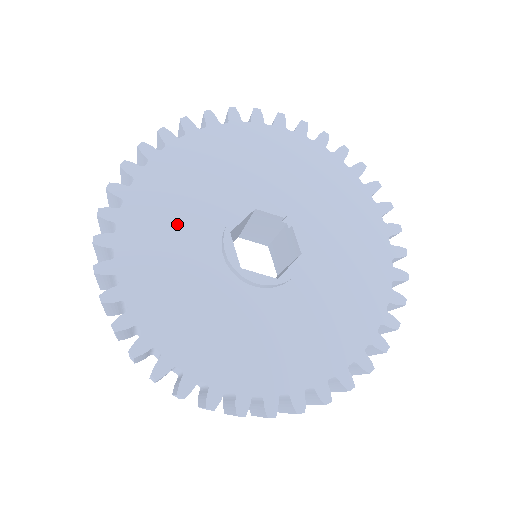
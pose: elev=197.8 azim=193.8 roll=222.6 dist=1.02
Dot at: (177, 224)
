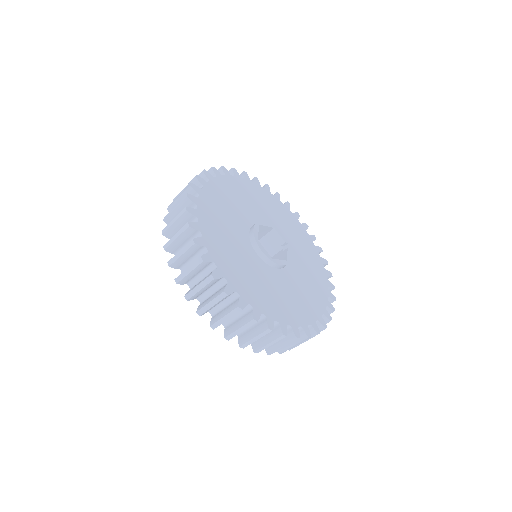
Dot at: (235, 204)
